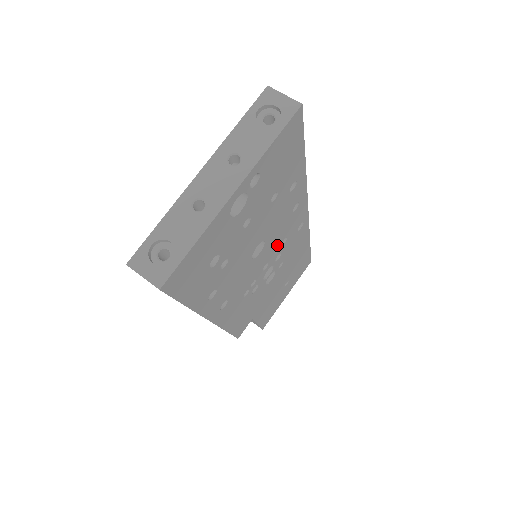
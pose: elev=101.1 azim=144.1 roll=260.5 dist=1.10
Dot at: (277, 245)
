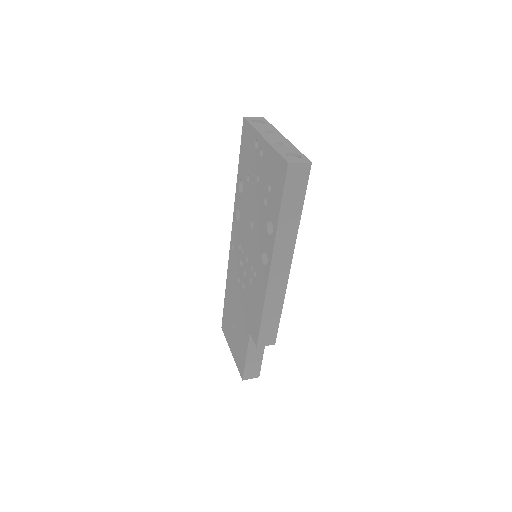
Dot at: occluded
